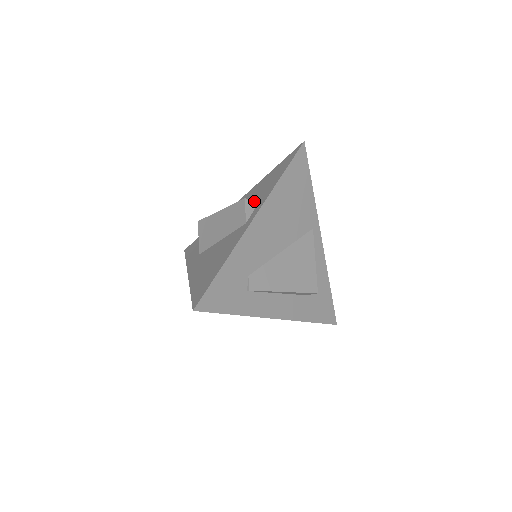
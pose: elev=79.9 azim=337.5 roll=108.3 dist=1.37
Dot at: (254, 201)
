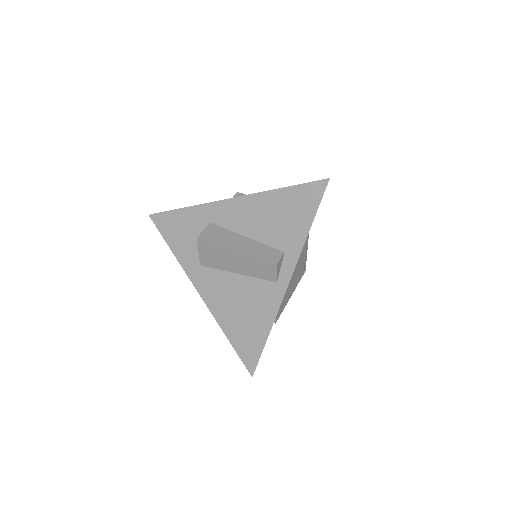
Dot at: (282, 257)
